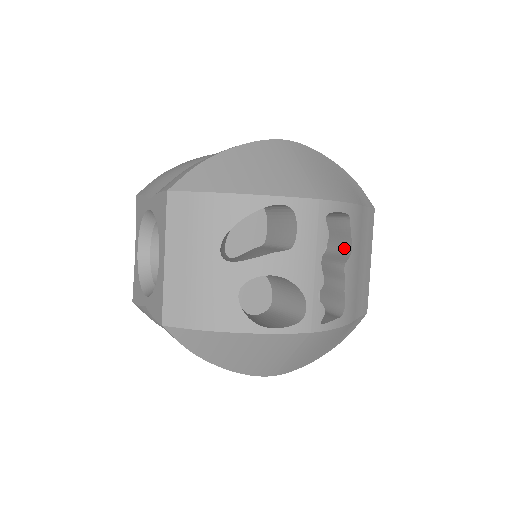
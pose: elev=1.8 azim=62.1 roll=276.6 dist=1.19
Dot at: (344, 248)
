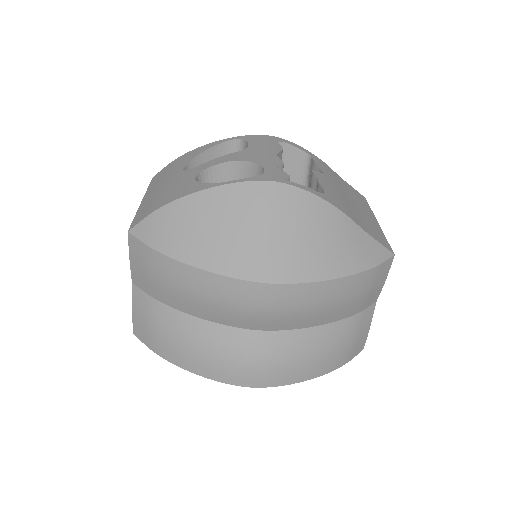
Dot at: occluded
